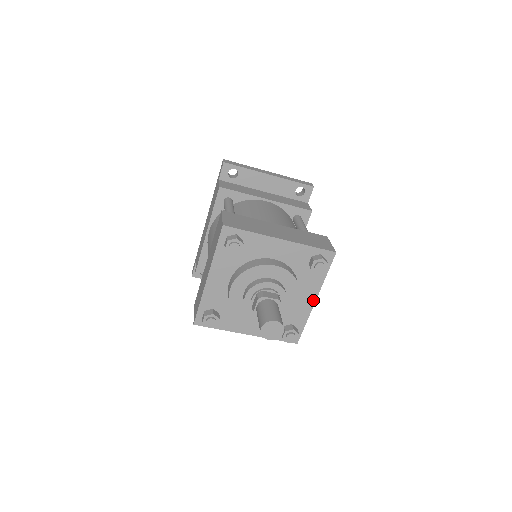
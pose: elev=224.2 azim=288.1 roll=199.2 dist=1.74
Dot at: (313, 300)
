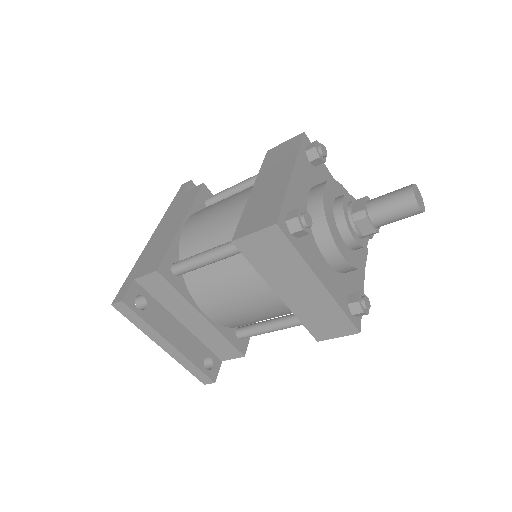
Dot at: (363, 275)
